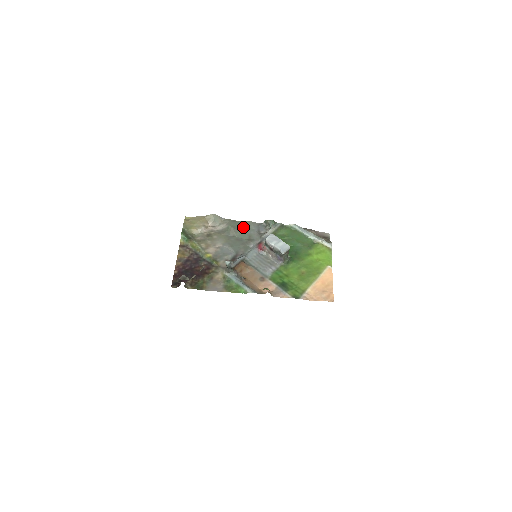
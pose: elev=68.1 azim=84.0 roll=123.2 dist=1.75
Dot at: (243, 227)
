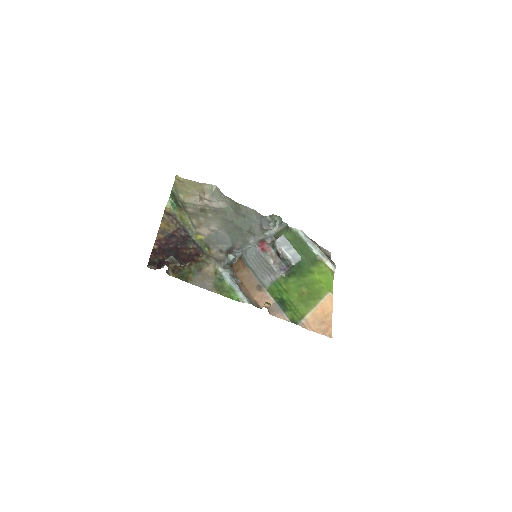
Dot at: (244, 214)
